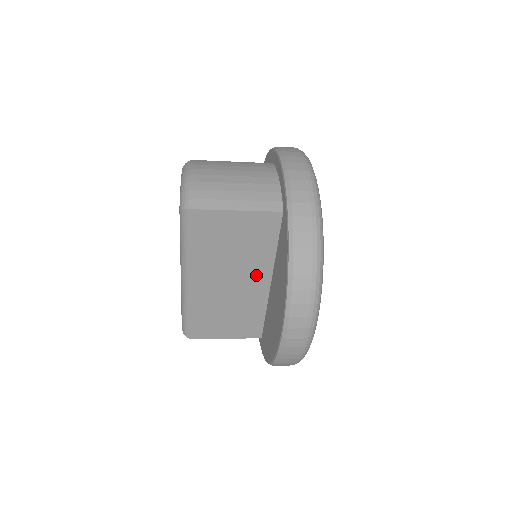
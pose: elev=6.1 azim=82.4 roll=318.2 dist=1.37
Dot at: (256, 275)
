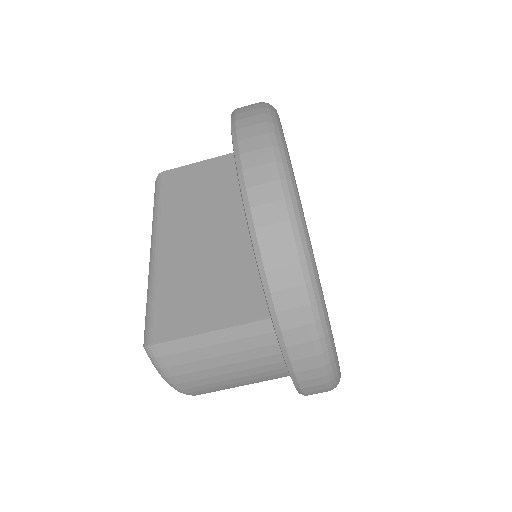
Dot at: (236, 213)
